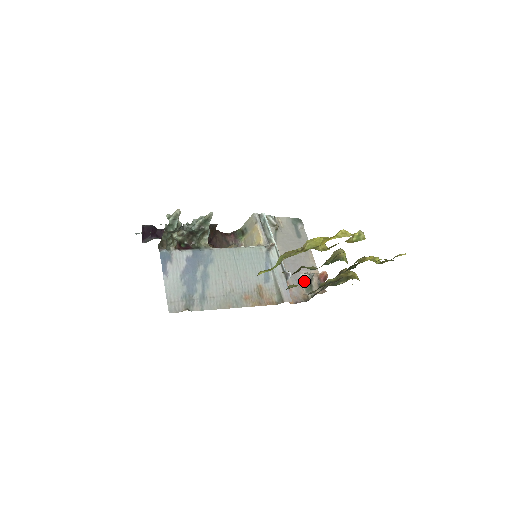
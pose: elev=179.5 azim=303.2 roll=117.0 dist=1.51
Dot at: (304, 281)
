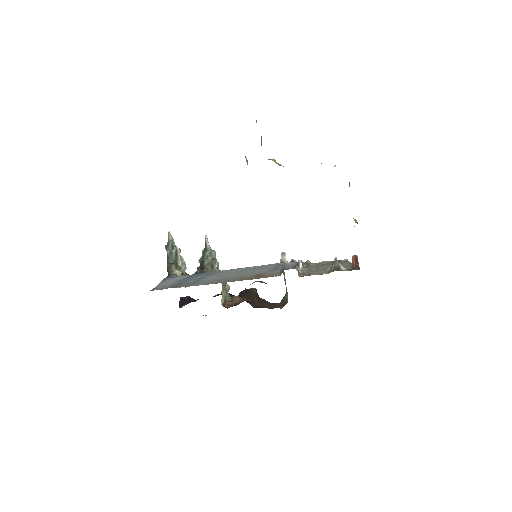
Dot at: (329, 270)
